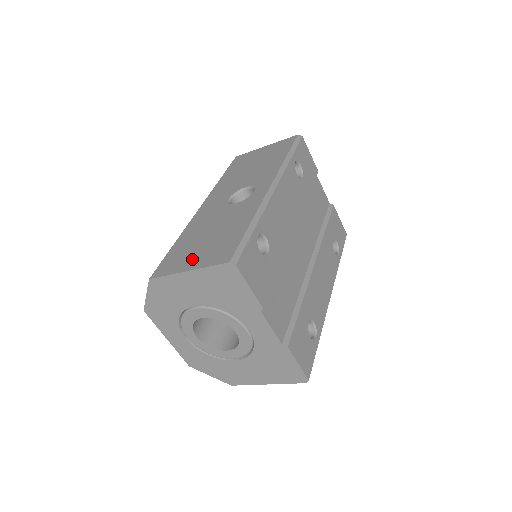
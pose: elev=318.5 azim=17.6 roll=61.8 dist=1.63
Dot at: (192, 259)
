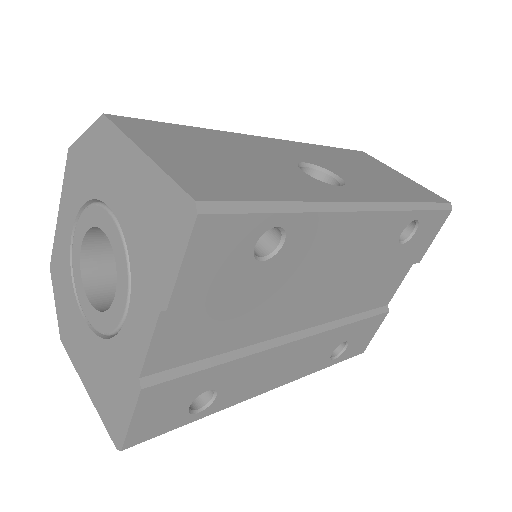
Dot at: (172, 151)
